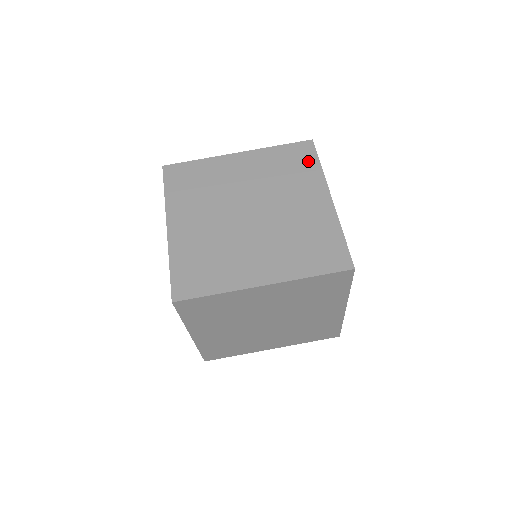
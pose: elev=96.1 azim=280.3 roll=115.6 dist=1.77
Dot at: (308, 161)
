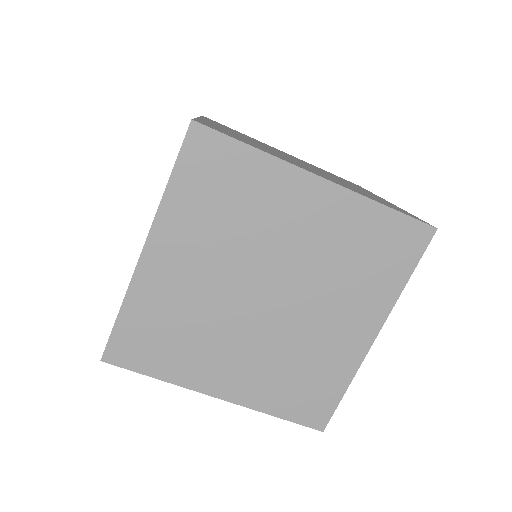
Dot at: (399, 263)
